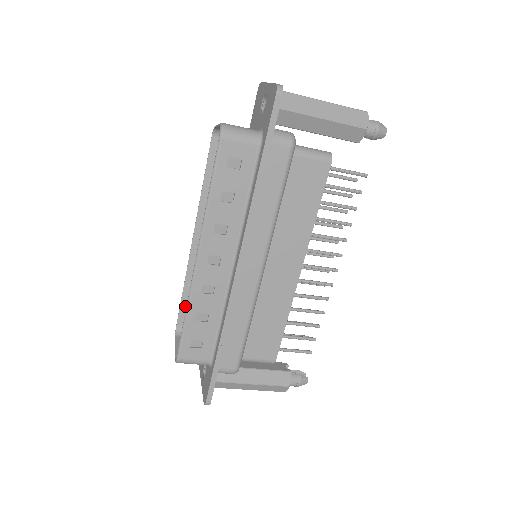
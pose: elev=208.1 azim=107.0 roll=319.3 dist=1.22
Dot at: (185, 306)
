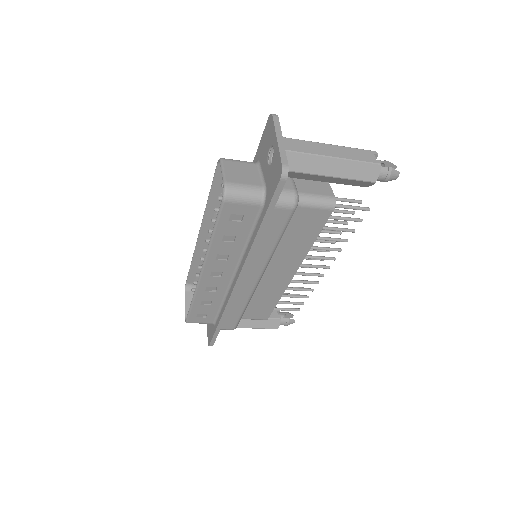
Dot at: (193, 272)
